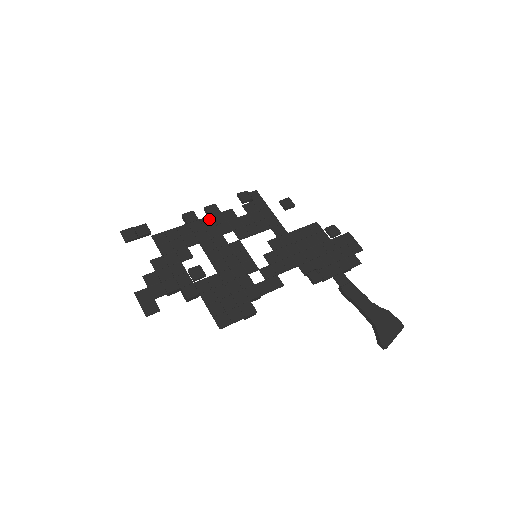
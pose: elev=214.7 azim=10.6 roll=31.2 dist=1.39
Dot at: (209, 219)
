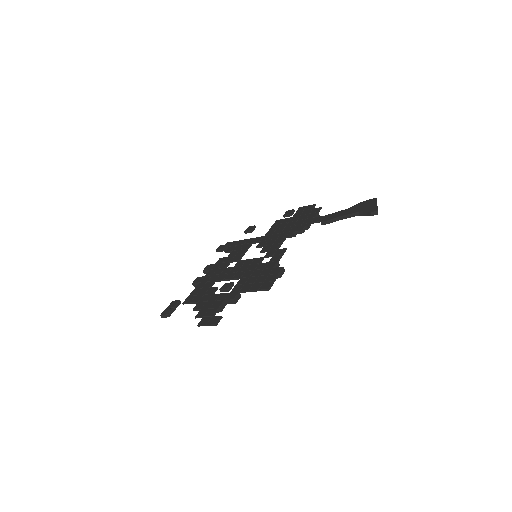
Dot at: (211, 271)
